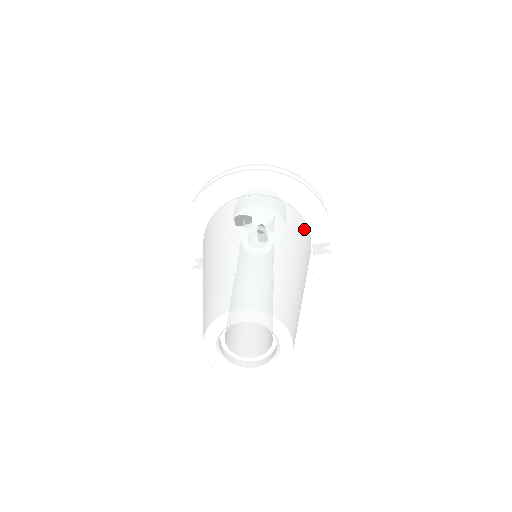
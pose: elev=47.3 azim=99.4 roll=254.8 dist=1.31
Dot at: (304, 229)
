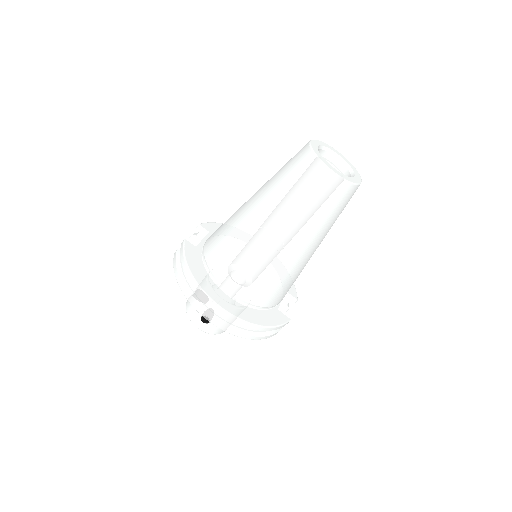
Dot at: occluded
